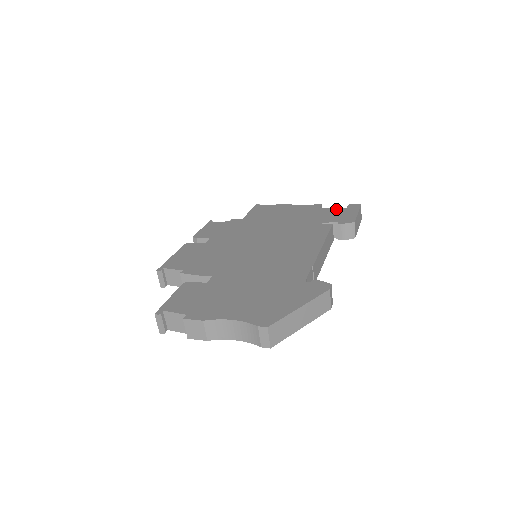
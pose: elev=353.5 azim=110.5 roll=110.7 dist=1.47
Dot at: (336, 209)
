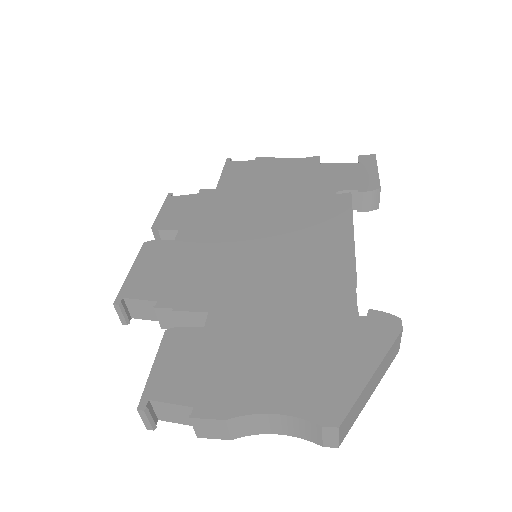
Dot at: (345, 165)
